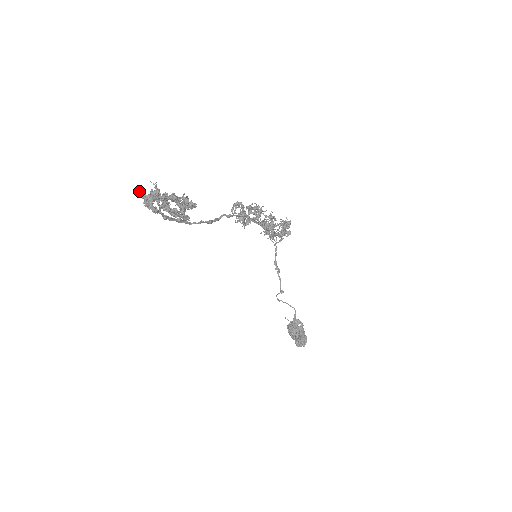
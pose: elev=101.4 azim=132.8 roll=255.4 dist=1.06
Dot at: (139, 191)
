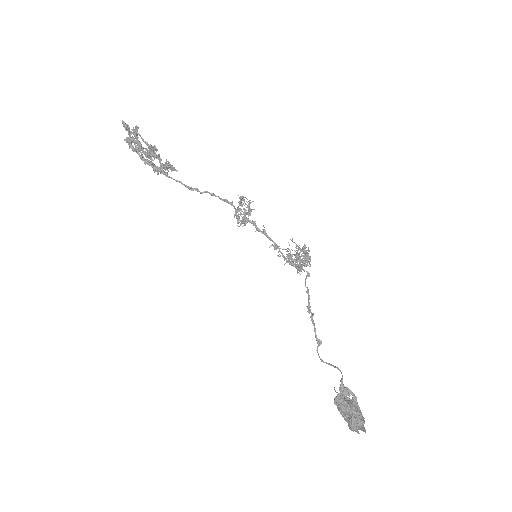
Dot at: occluded
